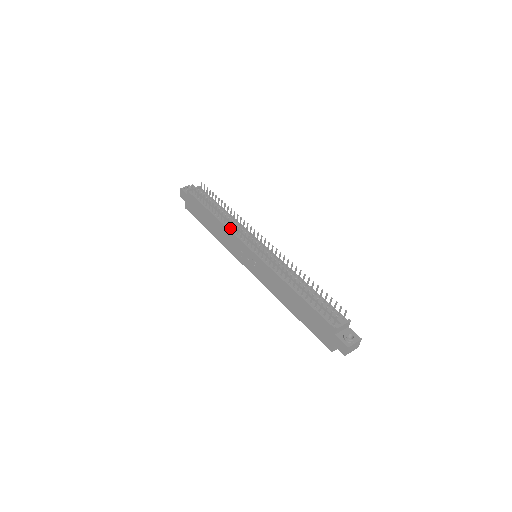
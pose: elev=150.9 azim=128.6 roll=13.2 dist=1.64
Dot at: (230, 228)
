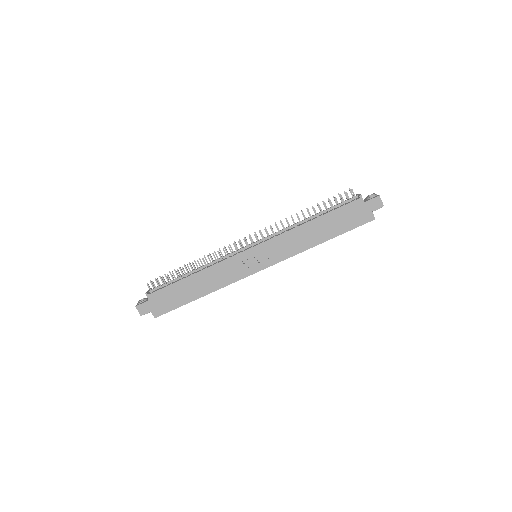
Dot at: (216, 263)
